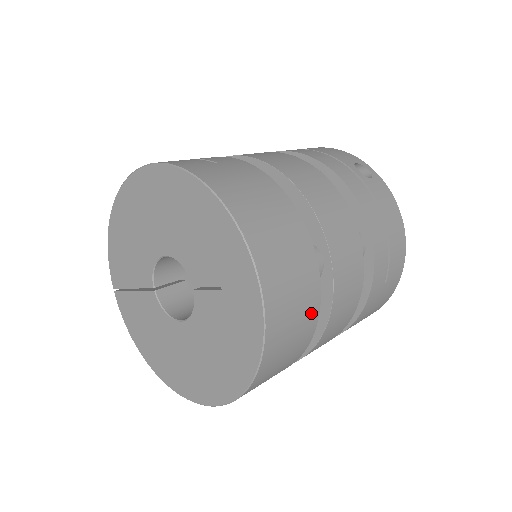
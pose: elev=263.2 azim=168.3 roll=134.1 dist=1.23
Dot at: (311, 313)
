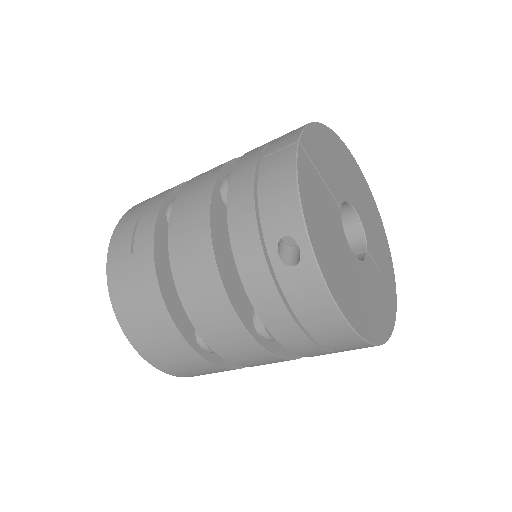
Dot at: (214, 369)
